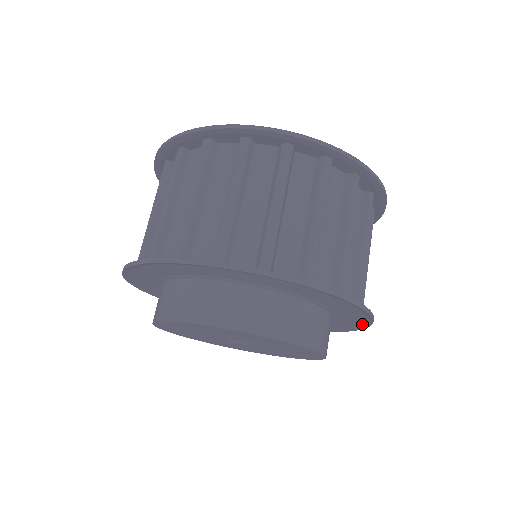
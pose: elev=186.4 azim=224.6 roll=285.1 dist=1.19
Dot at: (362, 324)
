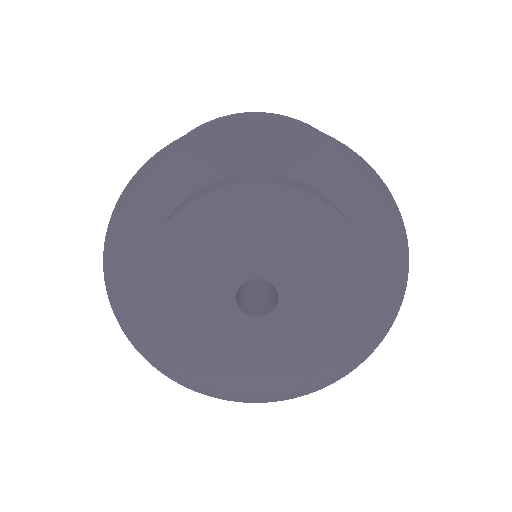
Dot at: (349, 362)
